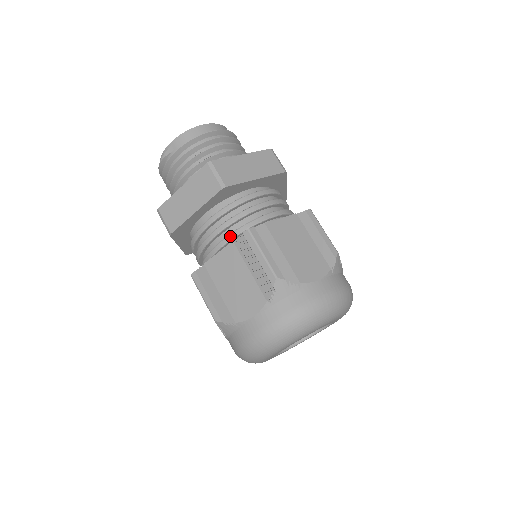
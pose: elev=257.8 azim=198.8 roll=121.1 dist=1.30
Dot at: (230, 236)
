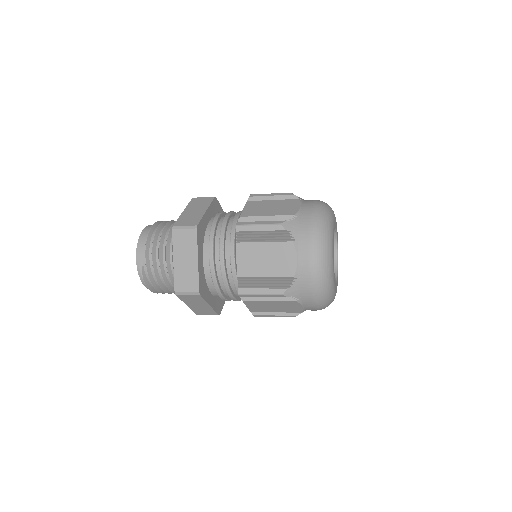
Dot at: (231, 248)
